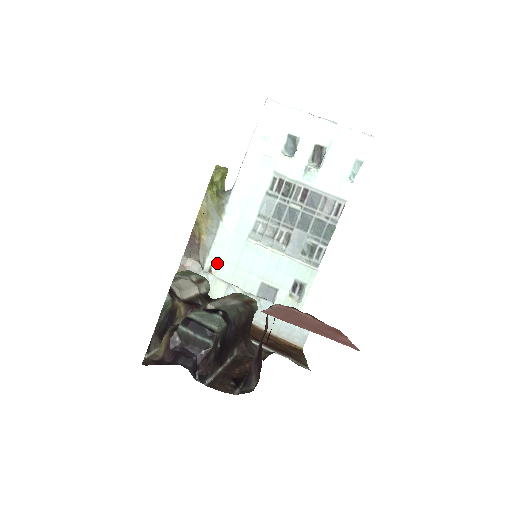
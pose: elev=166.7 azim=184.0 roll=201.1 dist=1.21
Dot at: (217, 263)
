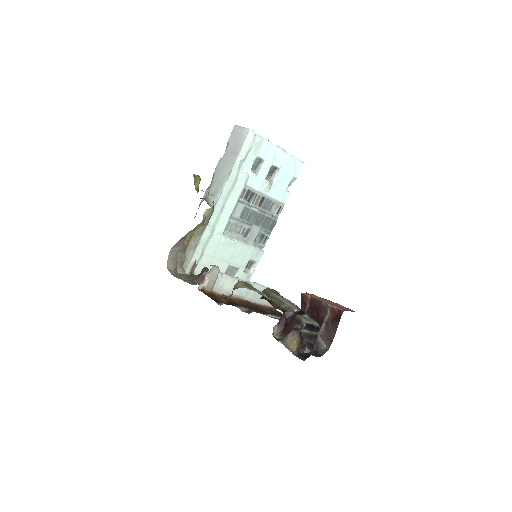
Dot at: (200, 257)
